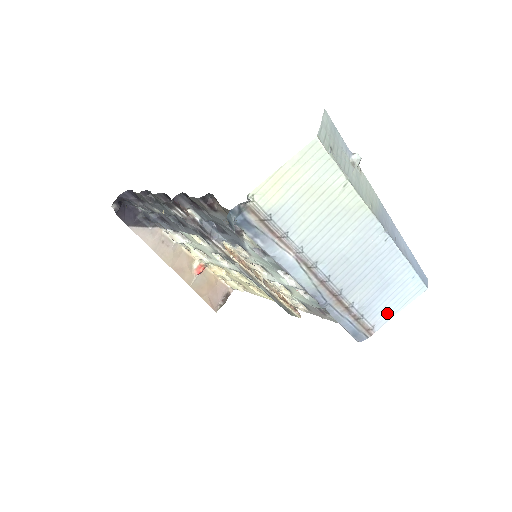
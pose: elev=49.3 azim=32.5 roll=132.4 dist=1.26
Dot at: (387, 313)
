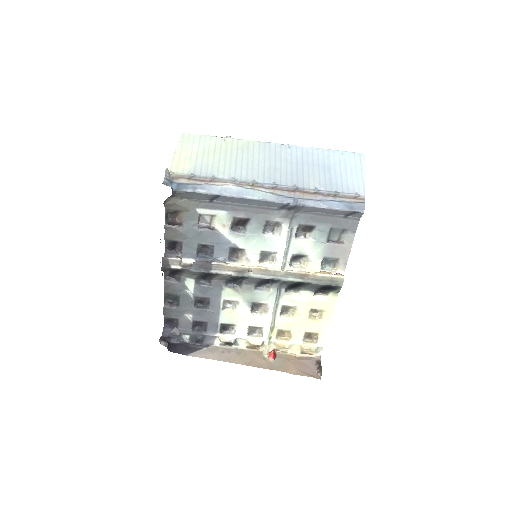
Dot at: (356, 182)
